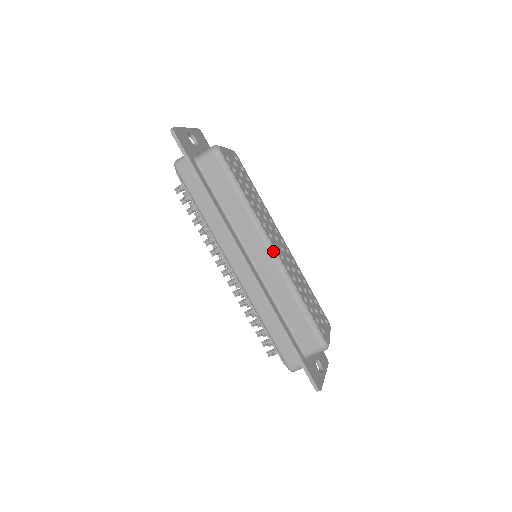
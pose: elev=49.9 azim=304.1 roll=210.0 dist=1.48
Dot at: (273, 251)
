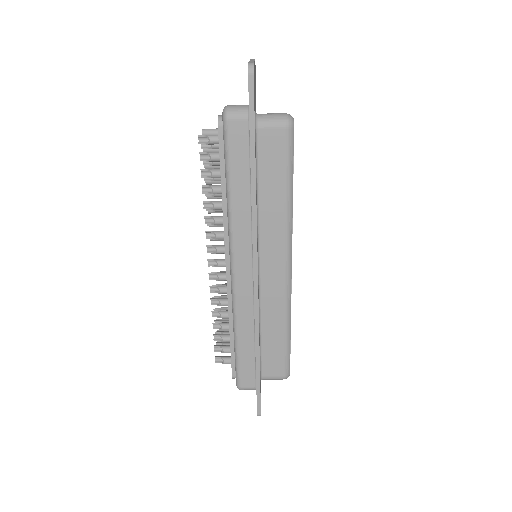
Dot at: (290, 270)
